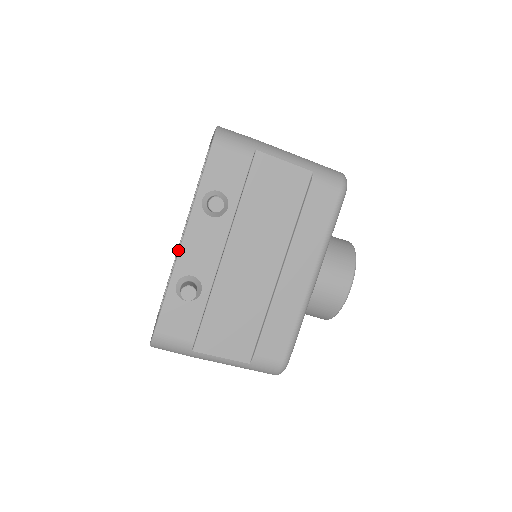
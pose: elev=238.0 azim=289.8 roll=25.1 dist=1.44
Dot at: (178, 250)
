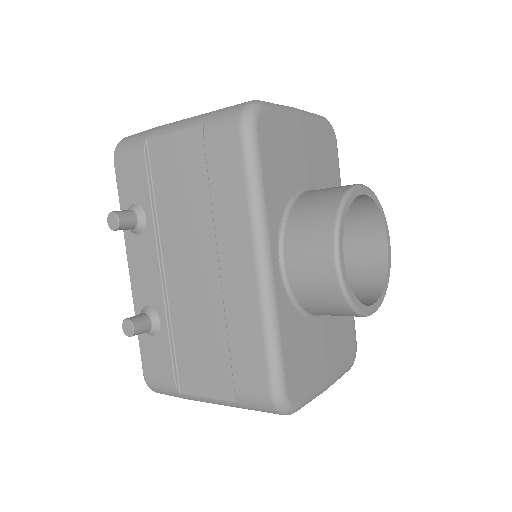
Dot at: occluded
